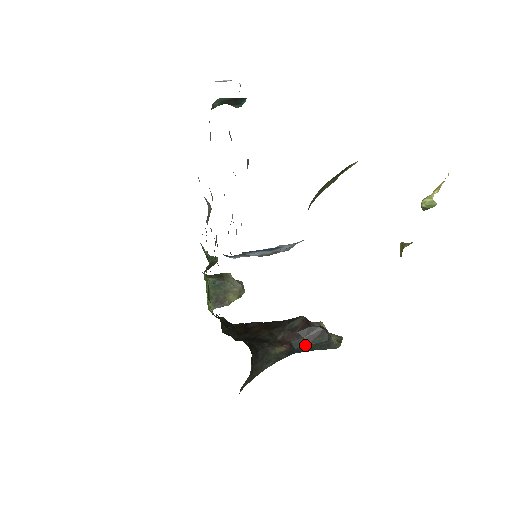
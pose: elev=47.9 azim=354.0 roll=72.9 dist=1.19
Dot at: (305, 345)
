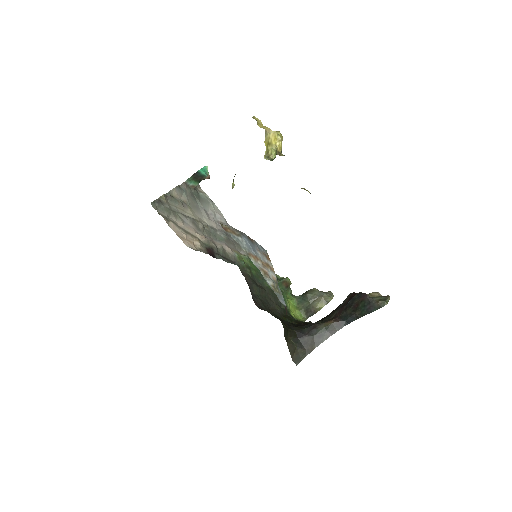
Dot at: (353, 314)
